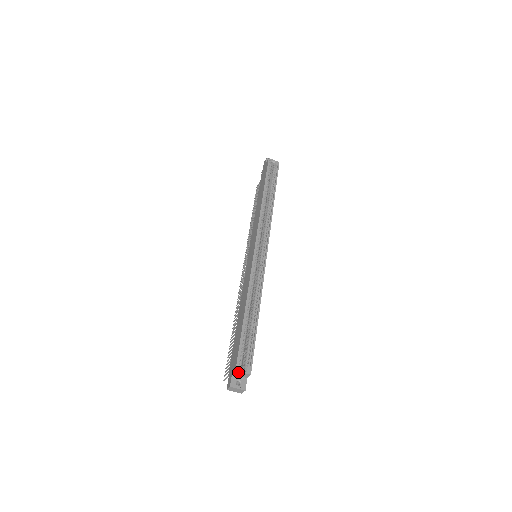
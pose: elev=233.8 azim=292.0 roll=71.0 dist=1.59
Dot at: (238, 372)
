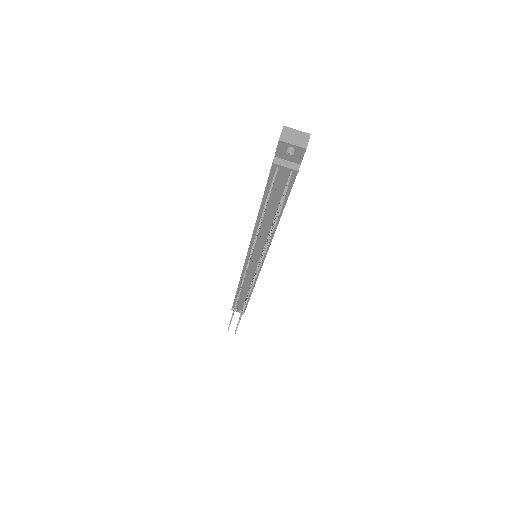
Dot at: occluded
